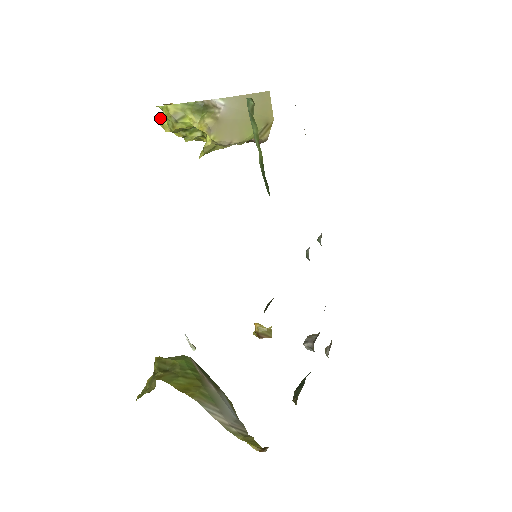
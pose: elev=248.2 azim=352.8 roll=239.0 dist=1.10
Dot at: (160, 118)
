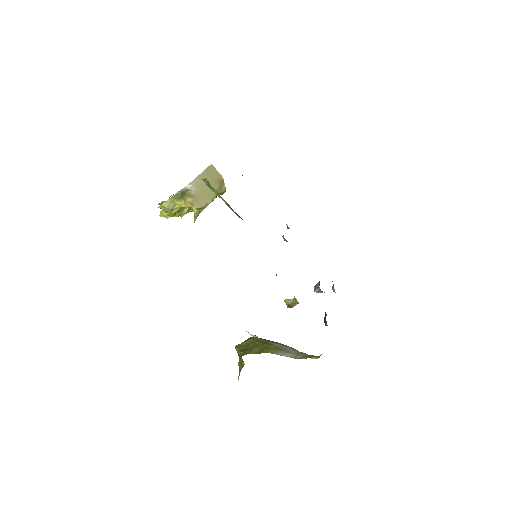
Dot at: (161, 213)
